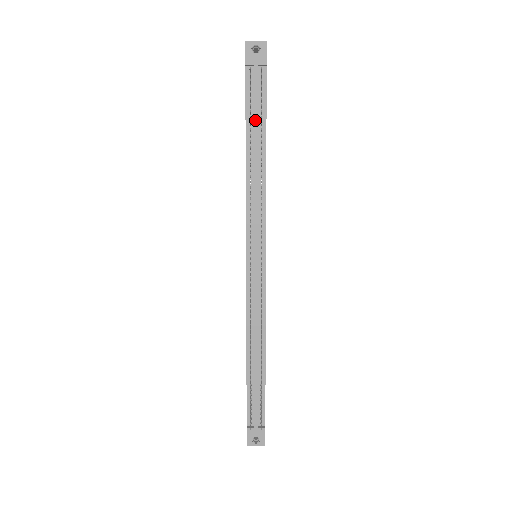
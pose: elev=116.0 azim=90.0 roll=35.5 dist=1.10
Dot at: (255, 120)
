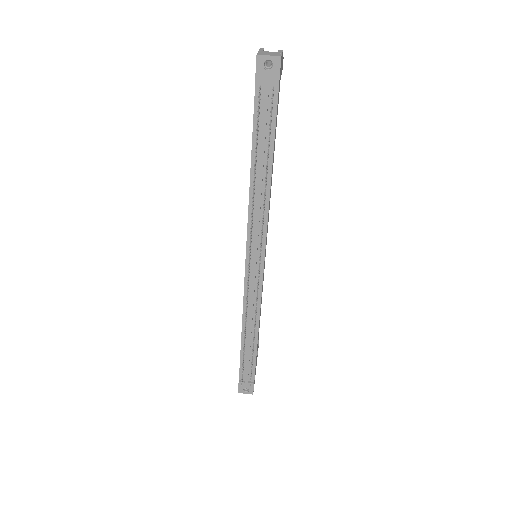
Dot at: (262, 141)
